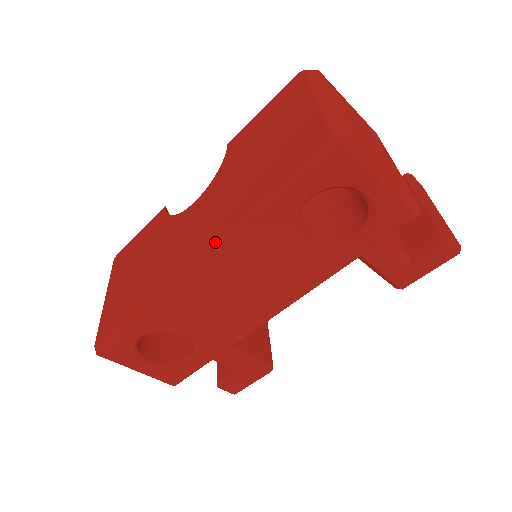
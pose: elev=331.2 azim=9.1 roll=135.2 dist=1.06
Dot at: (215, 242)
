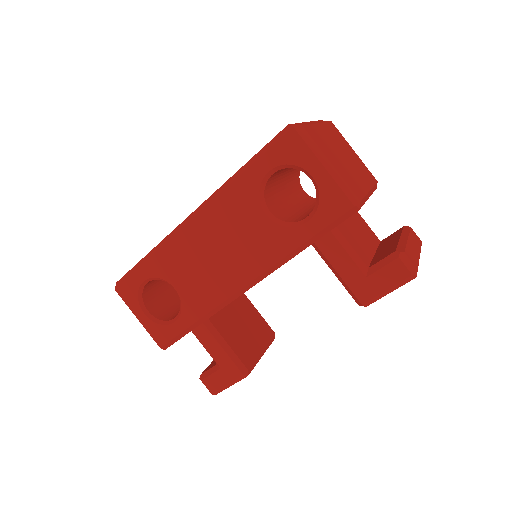
Dot at: (206, 201)
